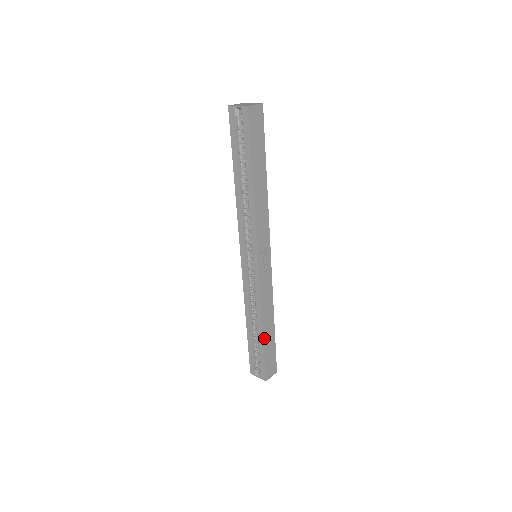
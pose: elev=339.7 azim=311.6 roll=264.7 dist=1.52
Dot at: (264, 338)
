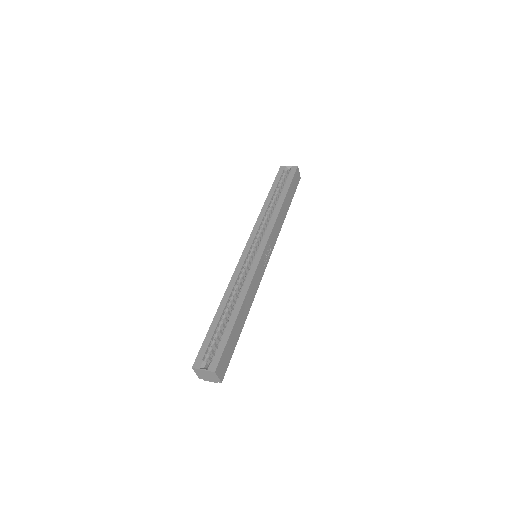
Dot at: (237, 320)
